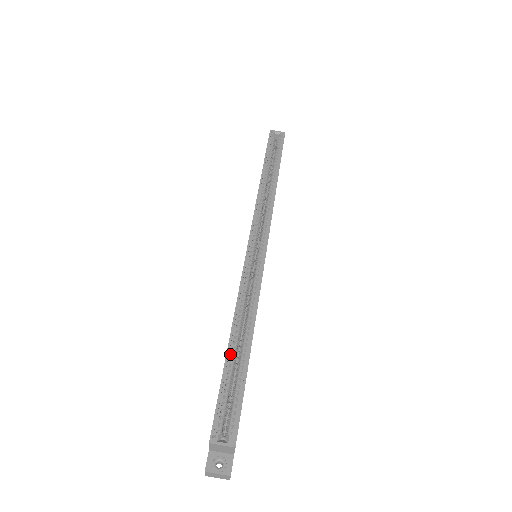
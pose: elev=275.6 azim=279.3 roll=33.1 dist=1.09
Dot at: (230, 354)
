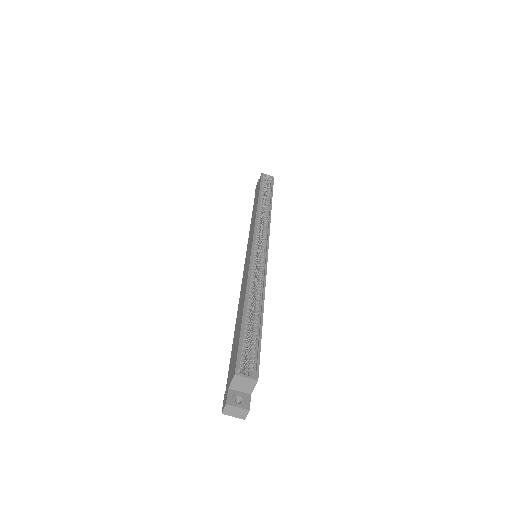
Dot at: (245, 315)
